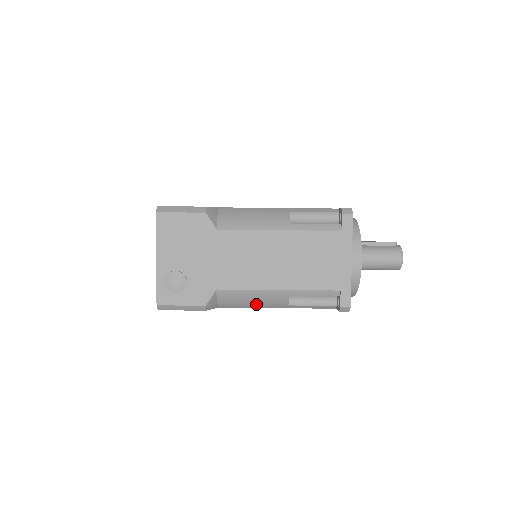
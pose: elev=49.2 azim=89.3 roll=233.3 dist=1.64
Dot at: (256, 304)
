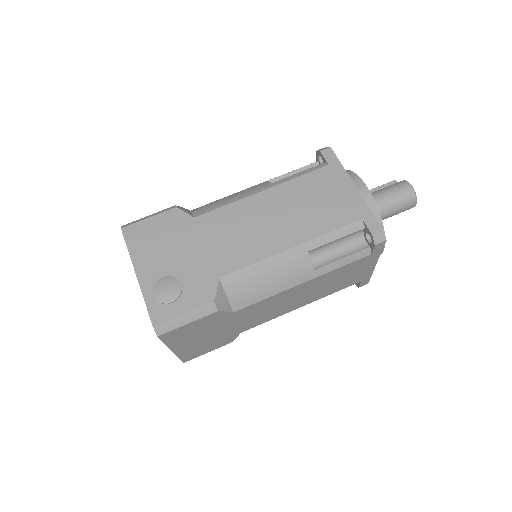
Dot at: (276, 284)
